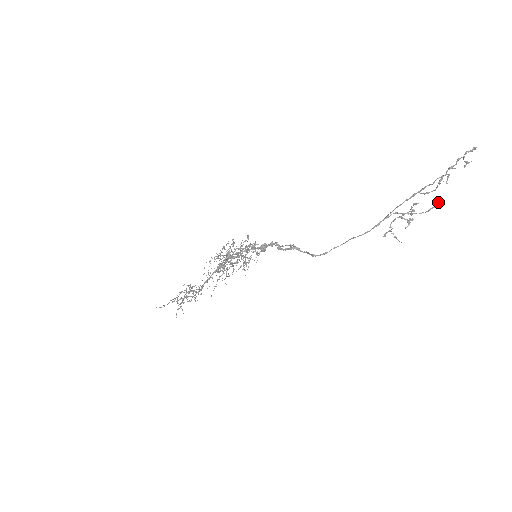
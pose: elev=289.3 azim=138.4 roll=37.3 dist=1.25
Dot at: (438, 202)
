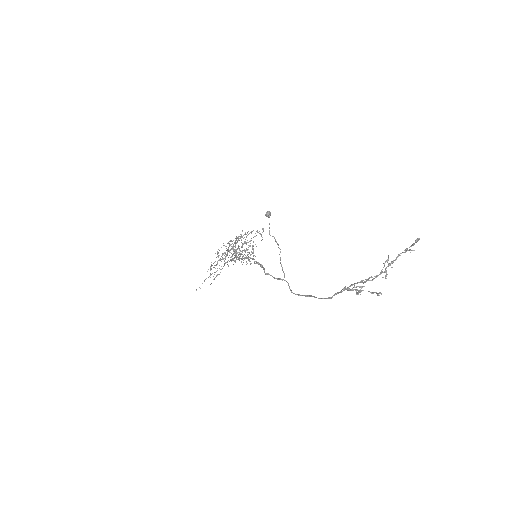
Dot at: occluded
